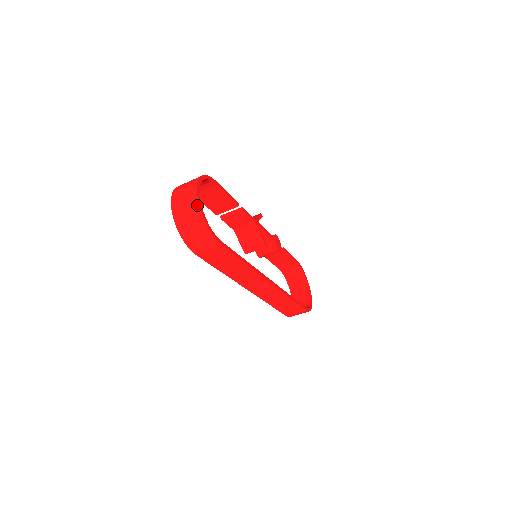
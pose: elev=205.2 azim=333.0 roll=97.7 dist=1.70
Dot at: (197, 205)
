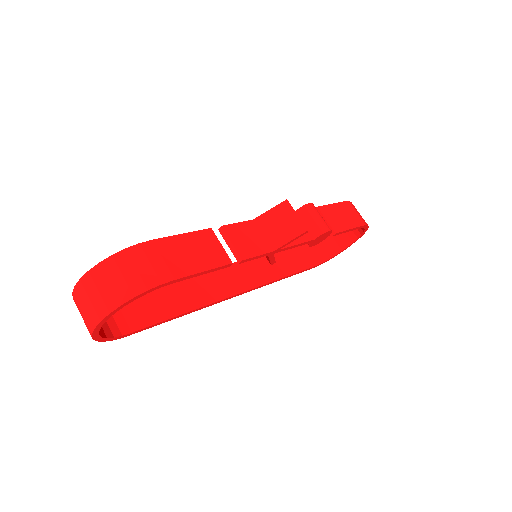
Dot at: (90, 333)
